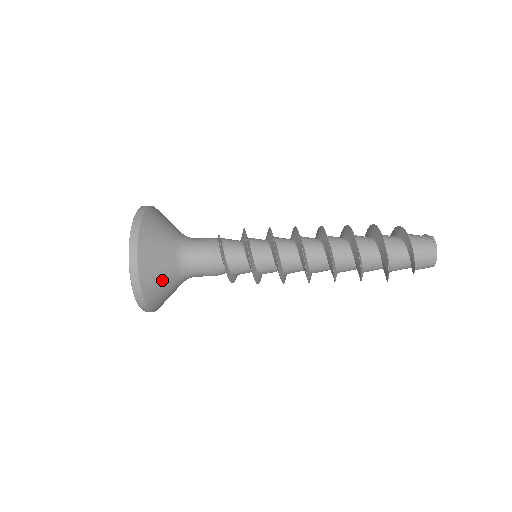
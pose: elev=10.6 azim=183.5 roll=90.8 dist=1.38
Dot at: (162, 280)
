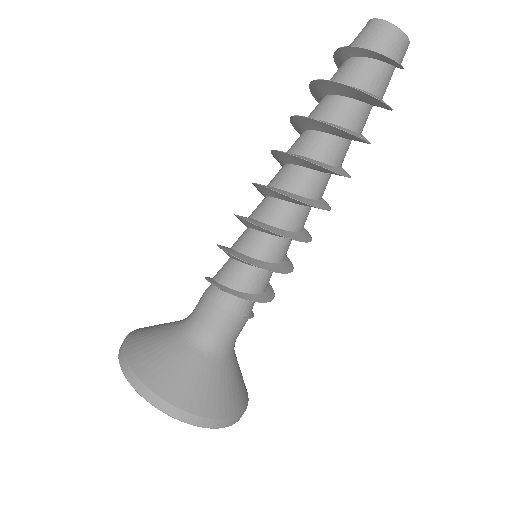
Dot at: (170, 362)
